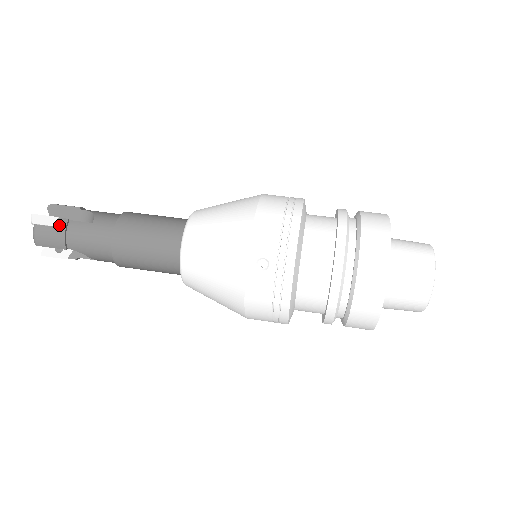
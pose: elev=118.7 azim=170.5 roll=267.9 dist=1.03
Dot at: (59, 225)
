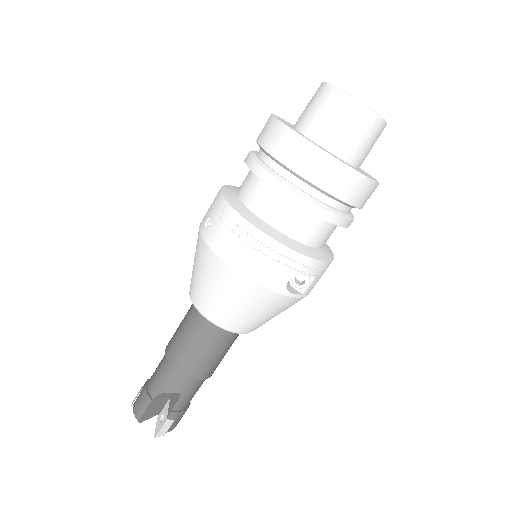
Dot at: (143, 387)
